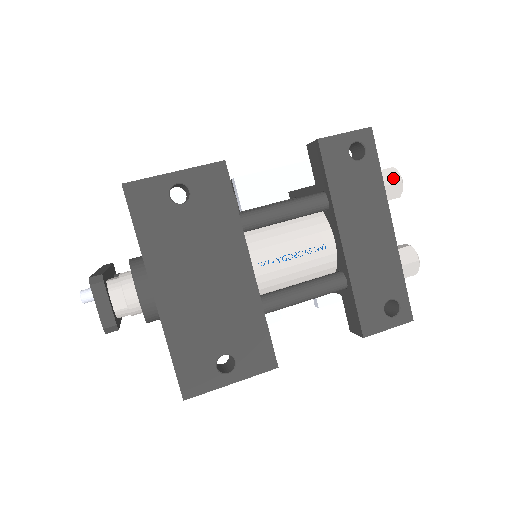
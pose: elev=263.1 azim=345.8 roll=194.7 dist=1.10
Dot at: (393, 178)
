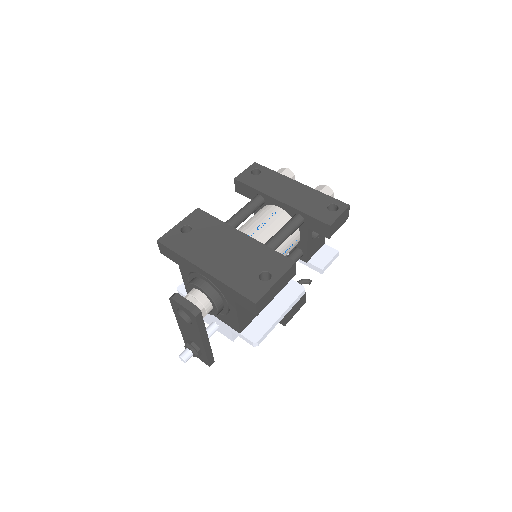
Dot at: (282, 170)
